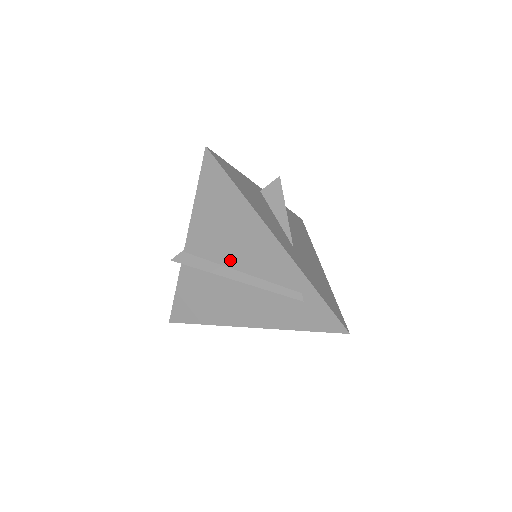
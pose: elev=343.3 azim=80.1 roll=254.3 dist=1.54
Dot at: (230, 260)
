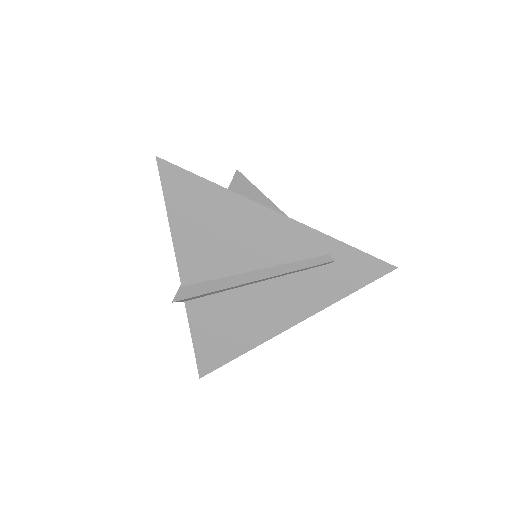
Dot at: (236, 265)
